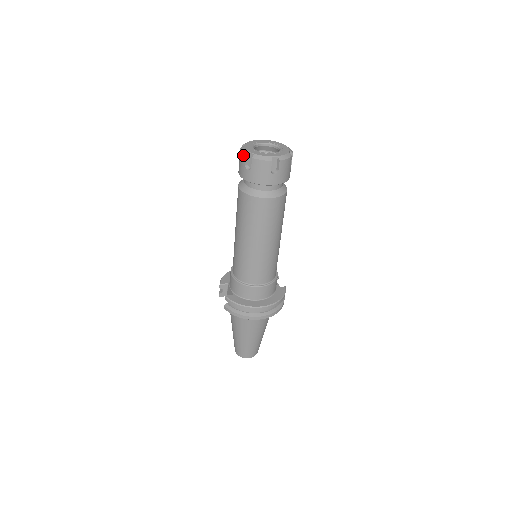
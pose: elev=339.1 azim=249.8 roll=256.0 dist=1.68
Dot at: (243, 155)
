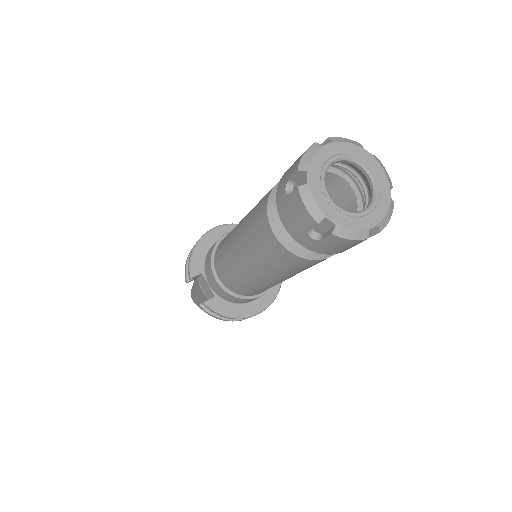
Dot at: (310, 218)
